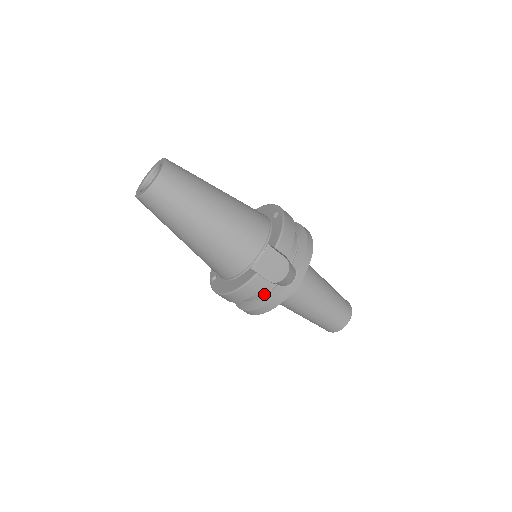
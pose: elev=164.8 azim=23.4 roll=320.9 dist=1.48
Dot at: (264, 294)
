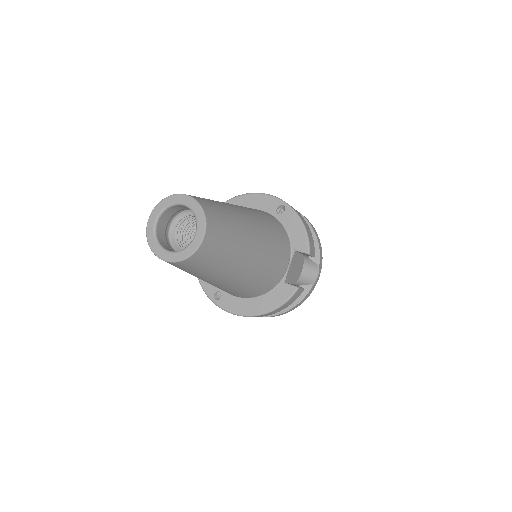
Dot at: occluded
